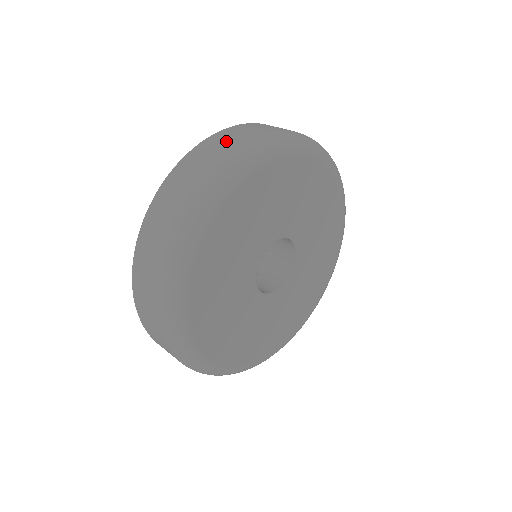
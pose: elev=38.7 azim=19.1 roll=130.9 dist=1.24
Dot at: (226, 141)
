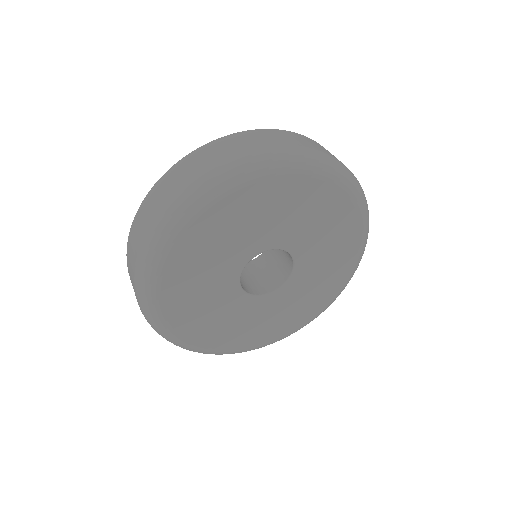
Dot at: occluded
